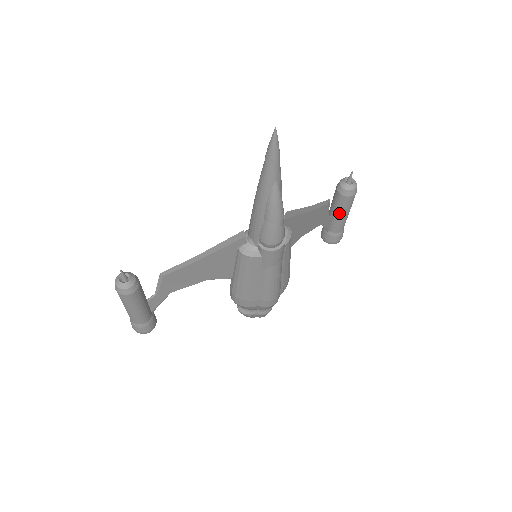
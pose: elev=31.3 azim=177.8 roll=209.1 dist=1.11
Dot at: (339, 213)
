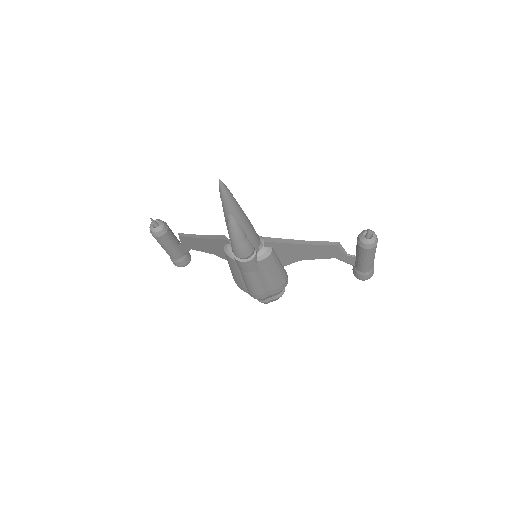
Dot at: (358, 257)
